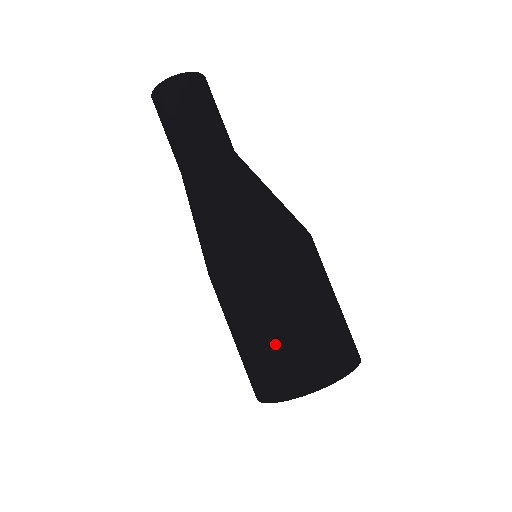
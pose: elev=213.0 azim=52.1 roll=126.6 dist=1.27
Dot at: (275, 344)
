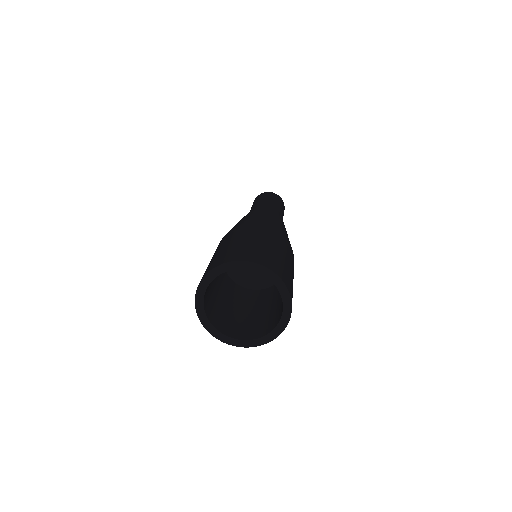
Dot at: (268, 249)
